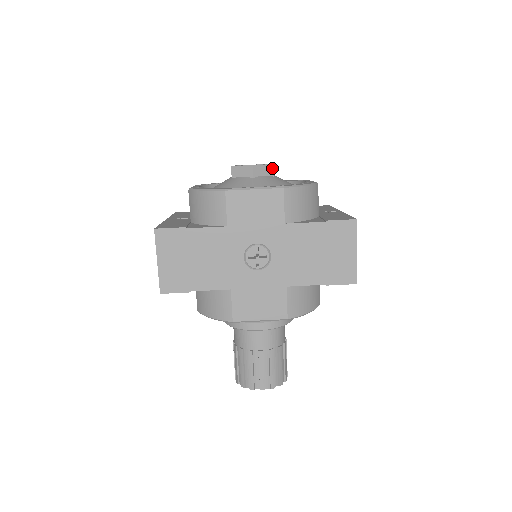
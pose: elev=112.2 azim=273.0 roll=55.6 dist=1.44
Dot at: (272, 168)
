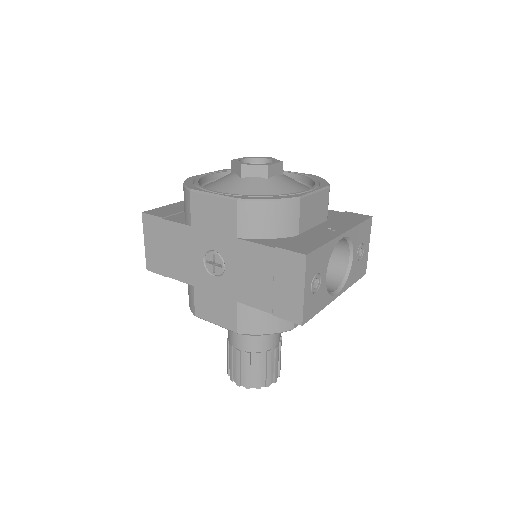
Dot at: (266, 169)
